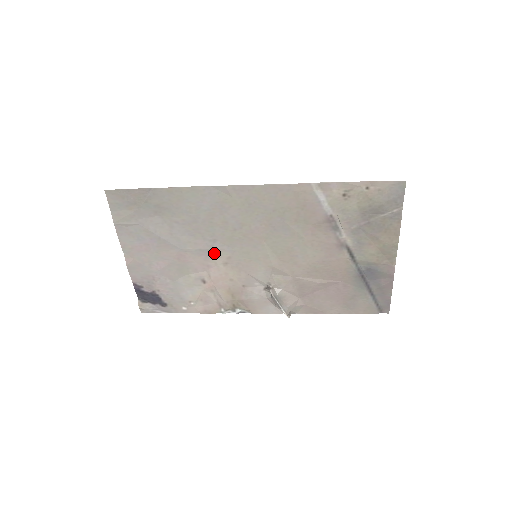
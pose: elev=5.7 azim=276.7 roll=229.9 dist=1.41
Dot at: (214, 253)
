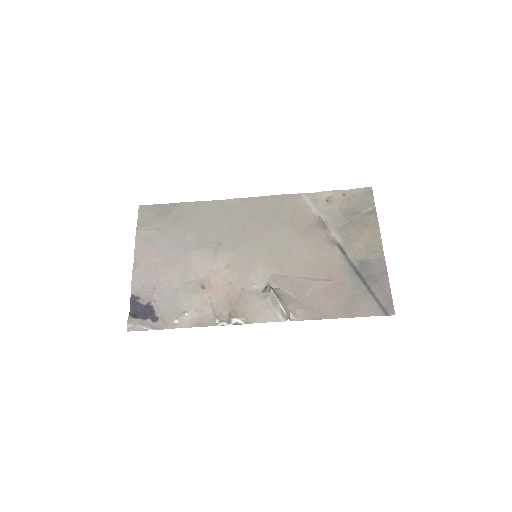
Dot at: (218, 255)
